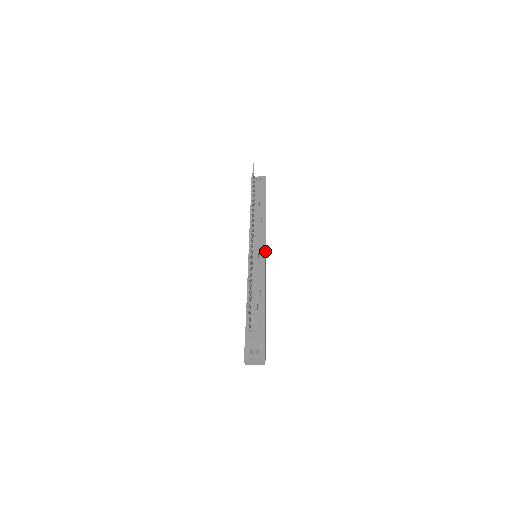
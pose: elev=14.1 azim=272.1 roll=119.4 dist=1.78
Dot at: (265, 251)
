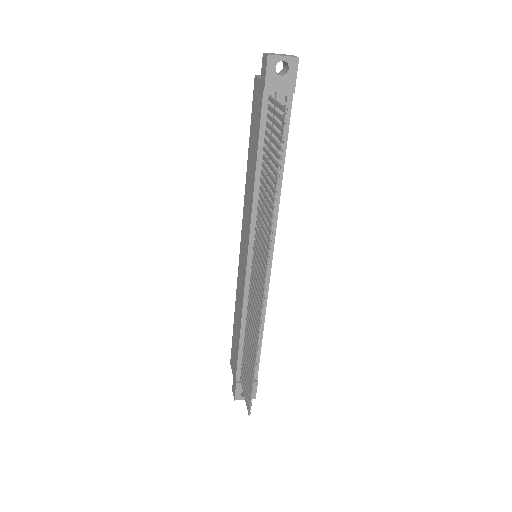
Dot at: (272, 257)
